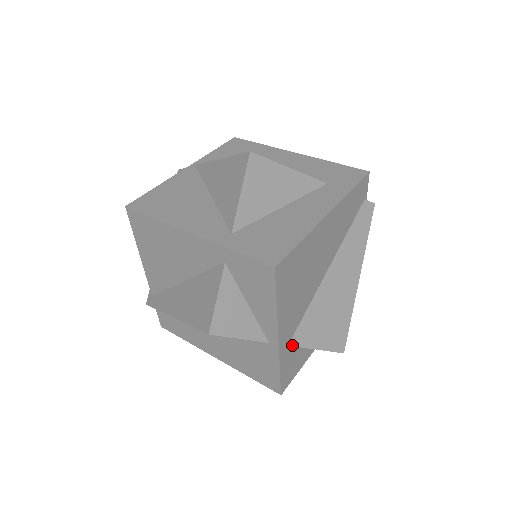
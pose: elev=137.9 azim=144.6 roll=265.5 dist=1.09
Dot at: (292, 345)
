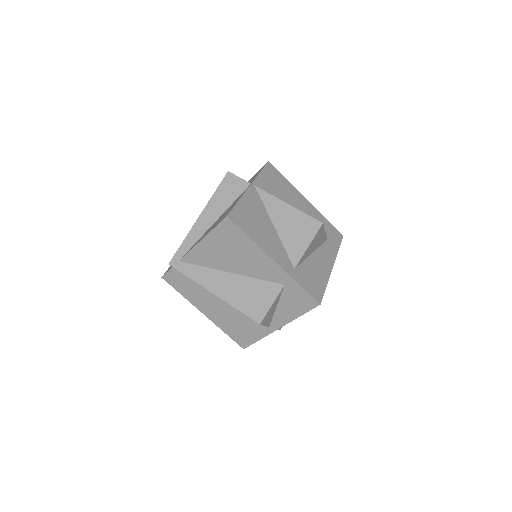
Dot at: occluded
